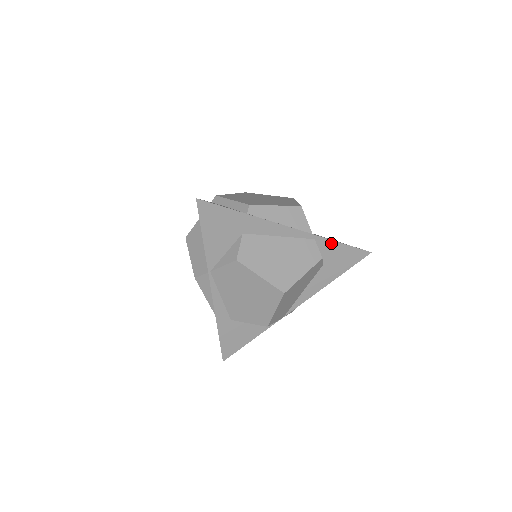
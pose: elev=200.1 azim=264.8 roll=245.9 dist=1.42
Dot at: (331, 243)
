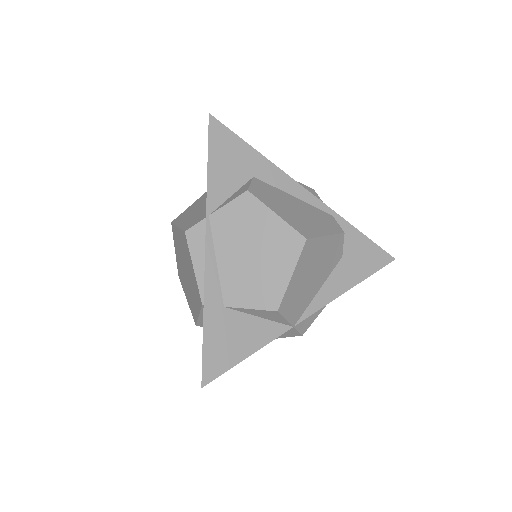
Dot at: (350, 229)
